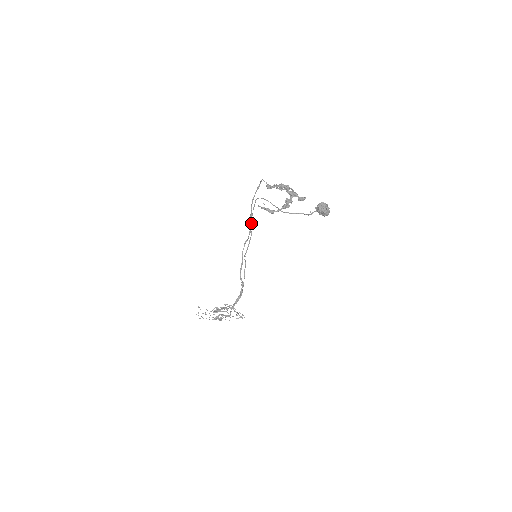
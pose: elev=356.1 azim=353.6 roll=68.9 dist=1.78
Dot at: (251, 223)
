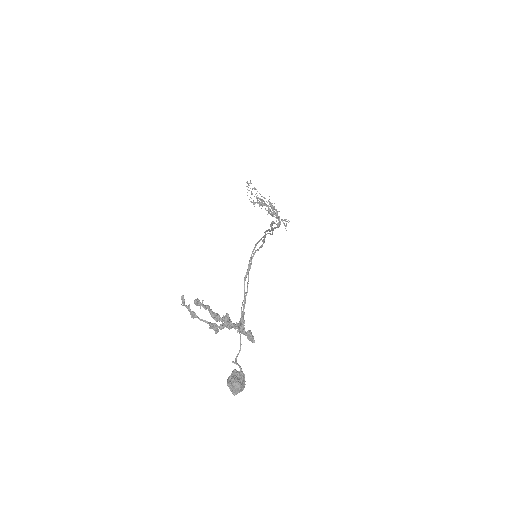
Dot at: (272, 230)
